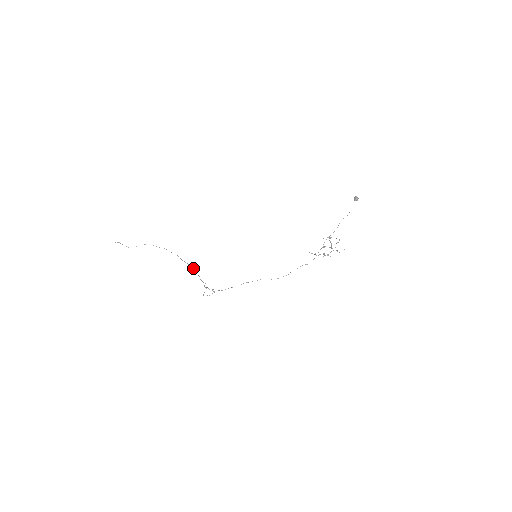
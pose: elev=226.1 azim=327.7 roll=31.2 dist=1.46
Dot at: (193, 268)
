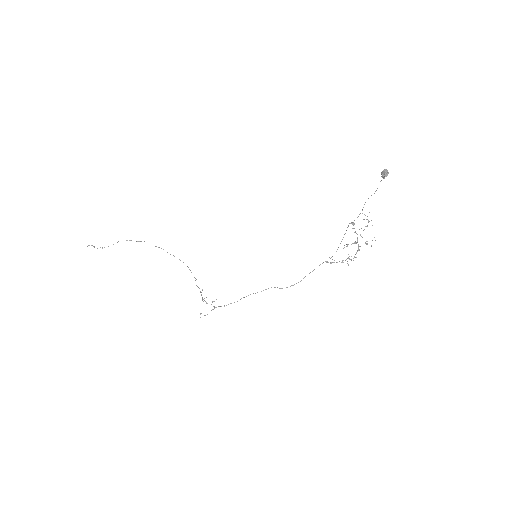
Dot at: occluded
